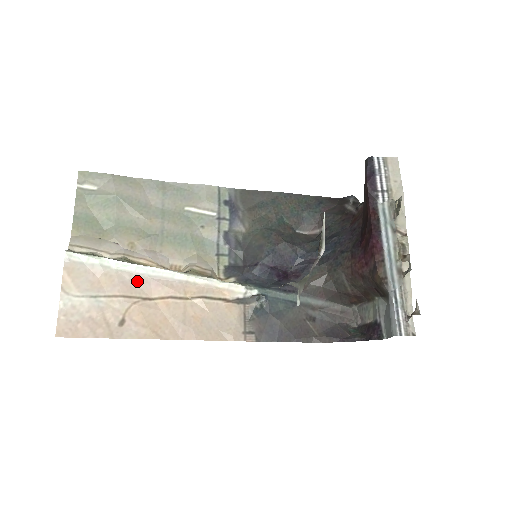
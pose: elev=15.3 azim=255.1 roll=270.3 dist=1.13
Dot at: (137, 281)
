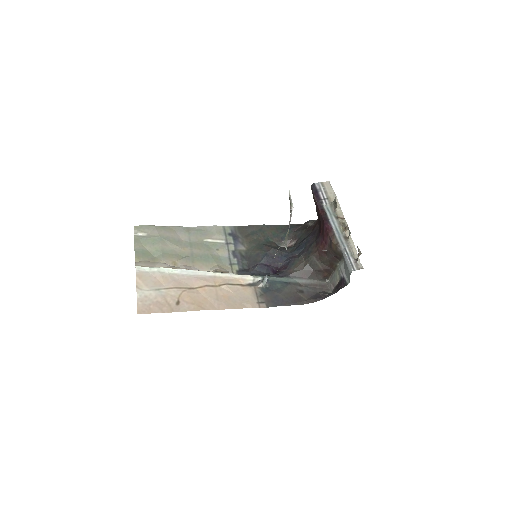
Dot at: (183, 279)
